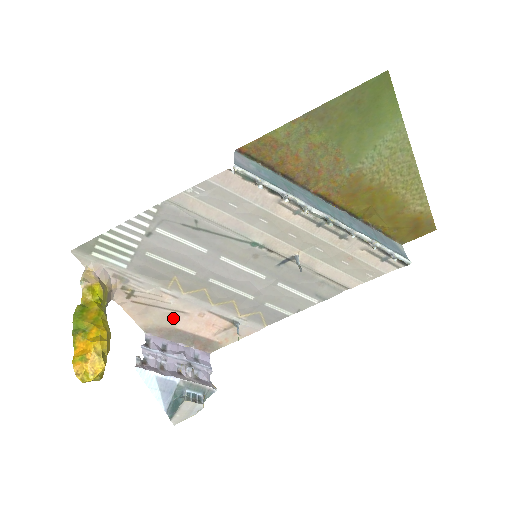
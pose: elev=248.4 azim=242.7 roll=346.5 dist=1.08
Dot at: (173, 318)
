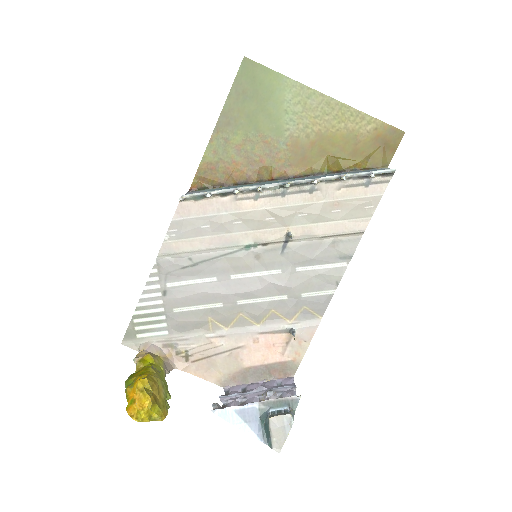
Dot at: (235, 359)
